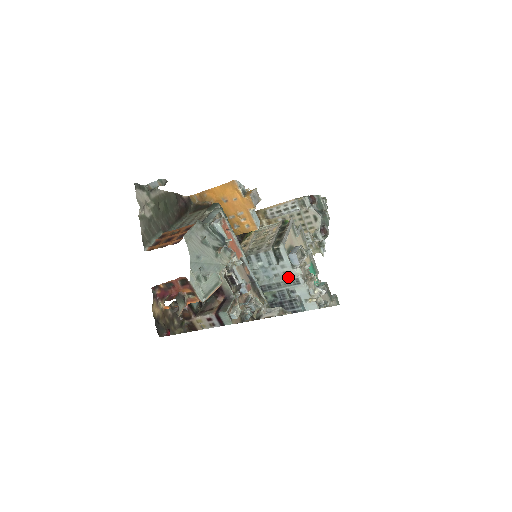
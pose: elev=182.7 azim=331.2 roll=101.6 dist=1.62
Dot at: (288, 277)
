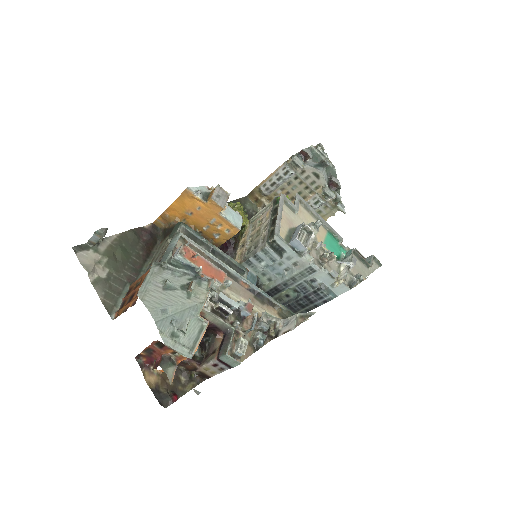
Dot at: (299, 268)
